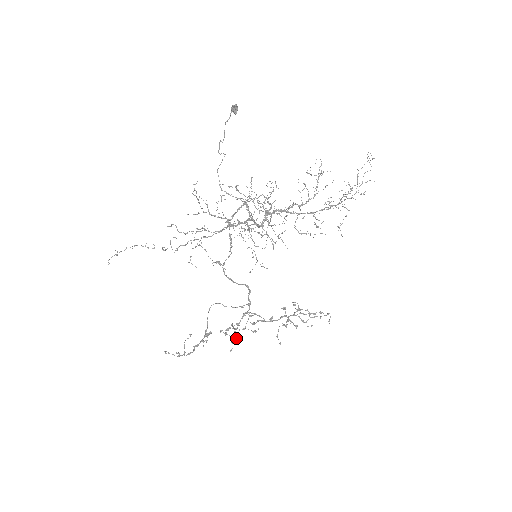
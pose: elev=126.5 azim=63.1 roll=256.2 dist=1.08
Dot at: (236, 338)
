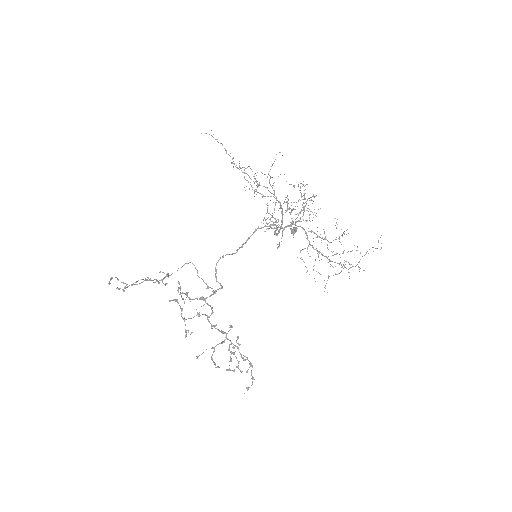
Dot at: (183, 298)
